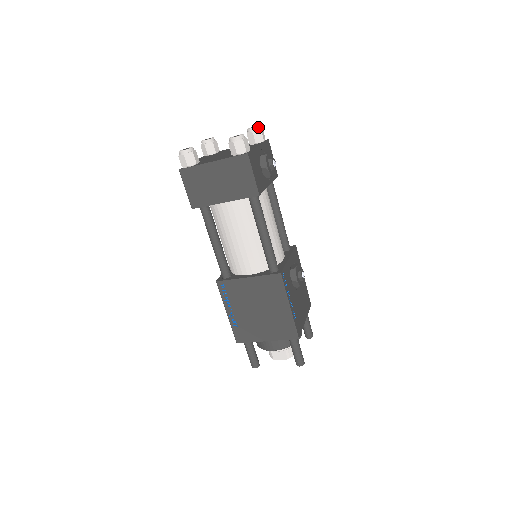
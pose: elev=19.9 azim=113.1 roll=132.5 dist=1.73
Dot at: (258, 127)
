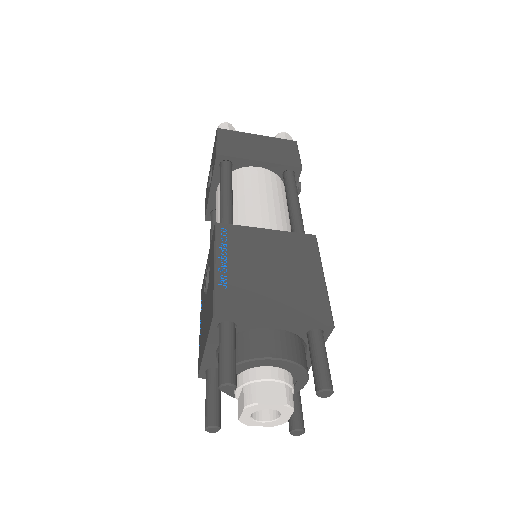
Dot at: occluded
